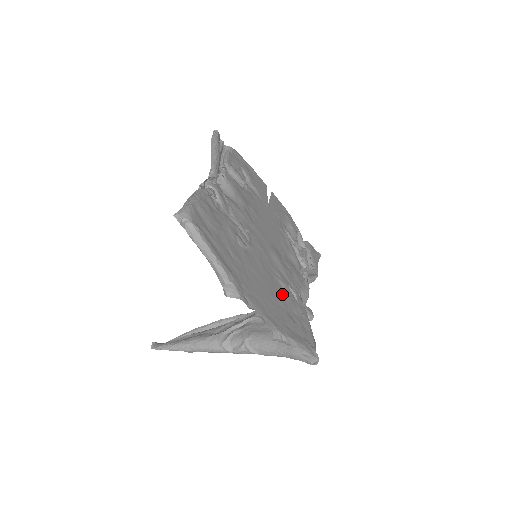
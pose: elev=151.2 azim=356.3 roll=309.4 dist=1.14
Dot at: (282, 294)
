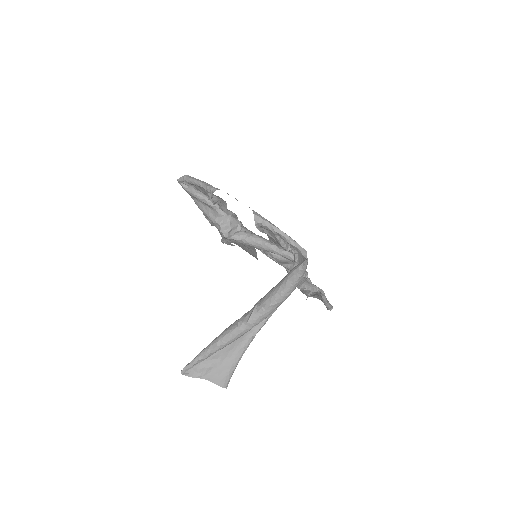
Dot at: occluded
